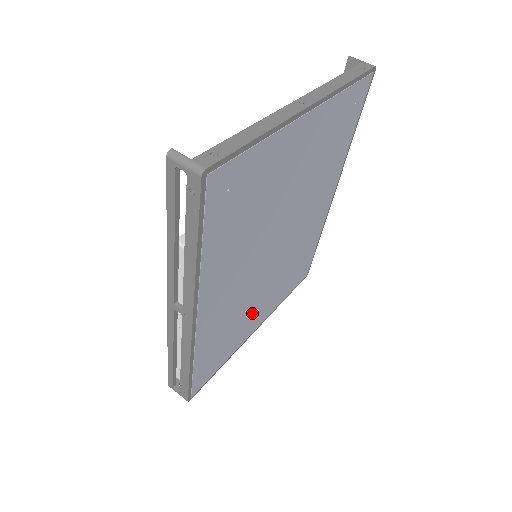
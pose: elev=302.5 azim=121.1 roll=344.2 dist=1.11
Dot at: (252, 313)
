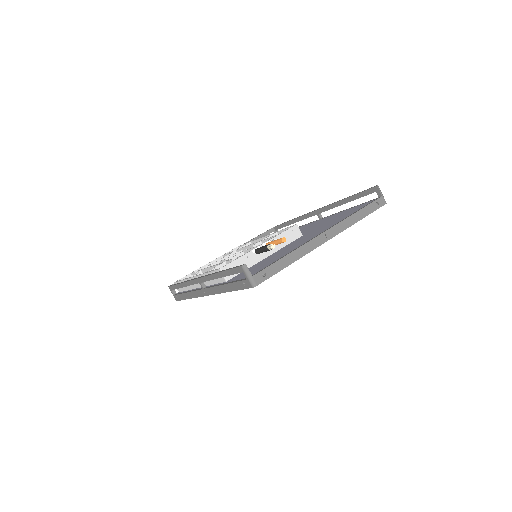
Dot at: occluded
